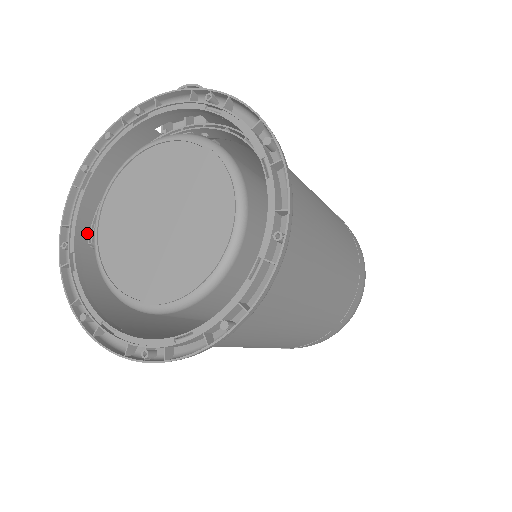
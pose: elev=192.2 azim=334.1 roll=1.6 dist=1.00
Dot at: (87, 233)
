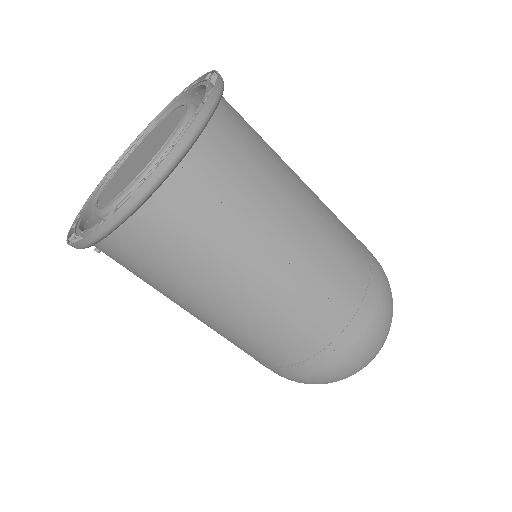
Dot at: occluded
